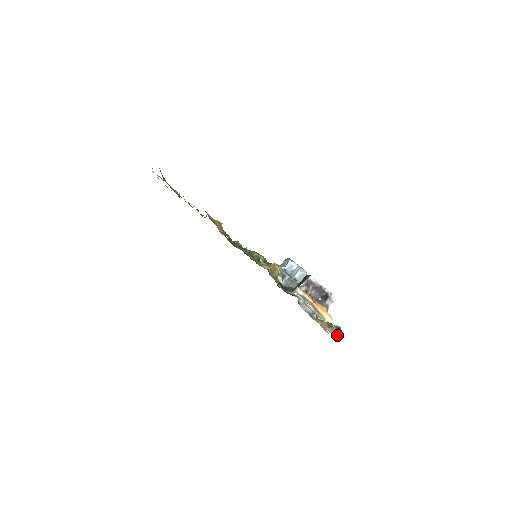
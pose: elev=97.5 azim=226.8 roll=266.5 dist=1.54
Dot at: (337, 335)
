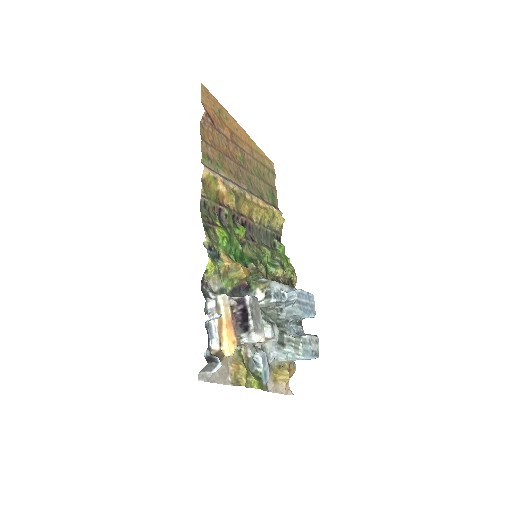
Dot at: (238, 381)
